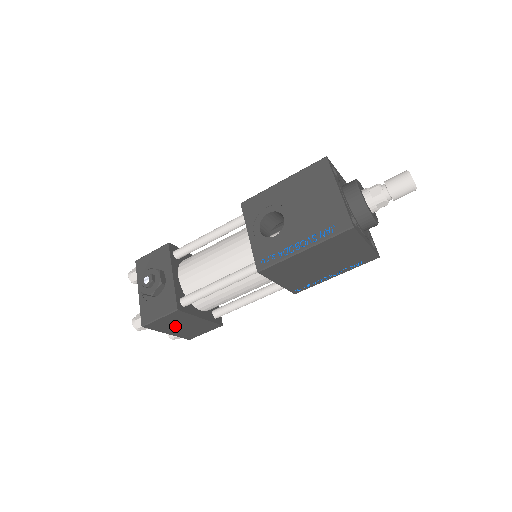
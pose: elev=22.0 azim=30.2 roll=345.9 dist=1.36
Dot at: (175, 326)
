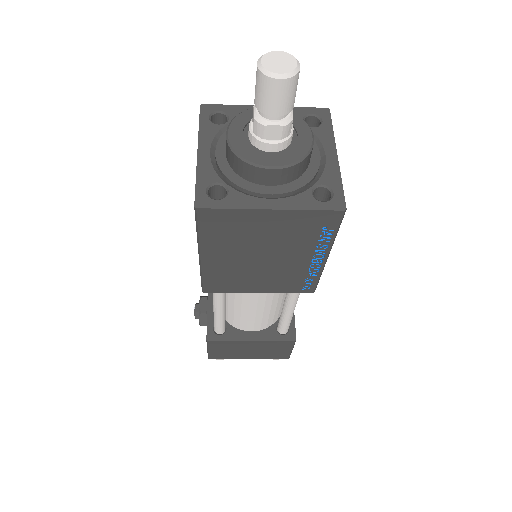
Dot at: (241, 352)
